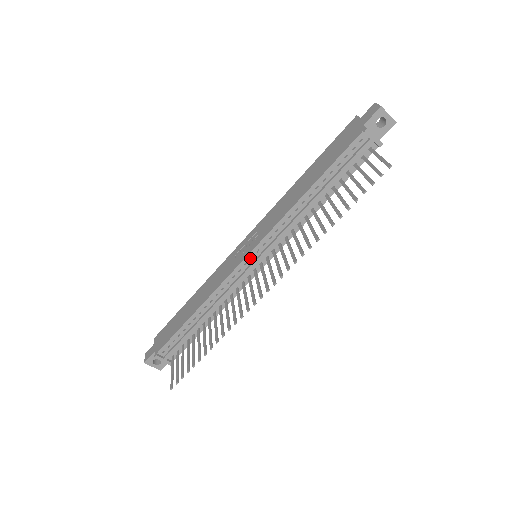
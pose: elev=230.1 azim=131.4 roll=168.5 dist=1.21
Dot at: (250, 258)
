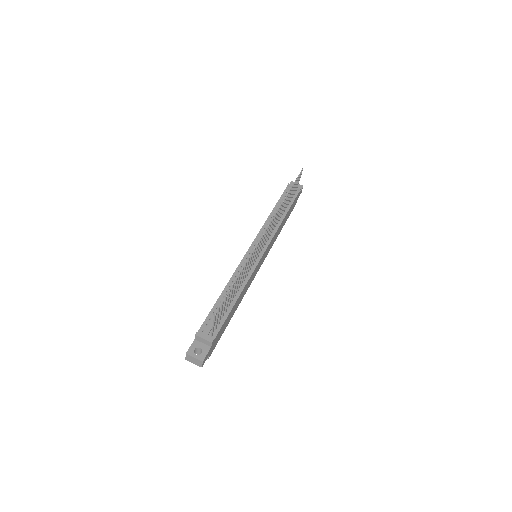
Dot at: (251, 250)
